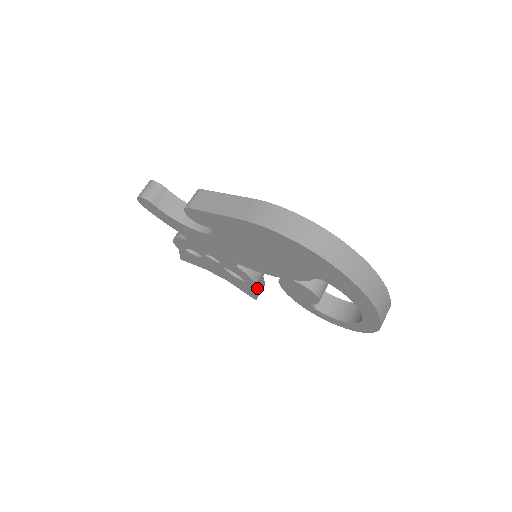
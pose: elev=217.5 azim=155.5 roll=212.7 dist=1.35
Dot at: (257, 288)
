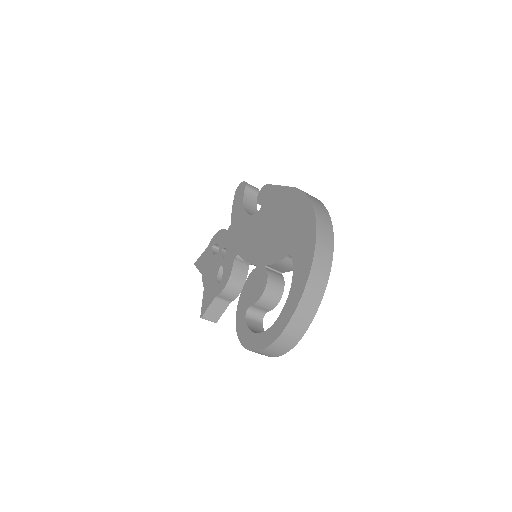
Dot at: (215, 306)
